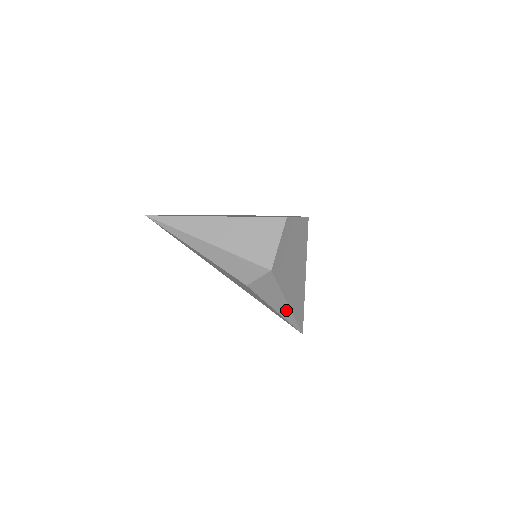
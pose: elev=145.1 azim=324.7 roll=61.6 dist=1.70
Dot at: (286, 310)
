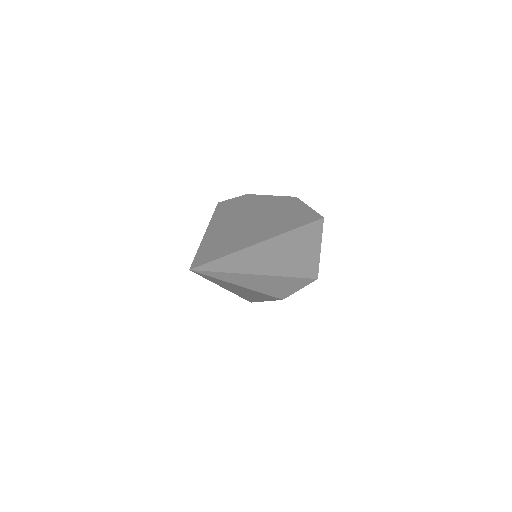
Dot at: occluded
